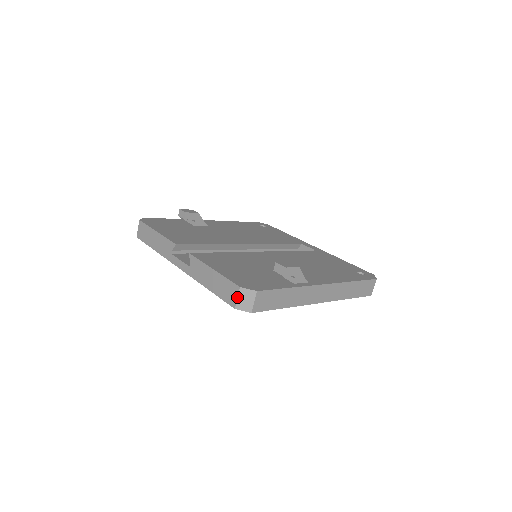
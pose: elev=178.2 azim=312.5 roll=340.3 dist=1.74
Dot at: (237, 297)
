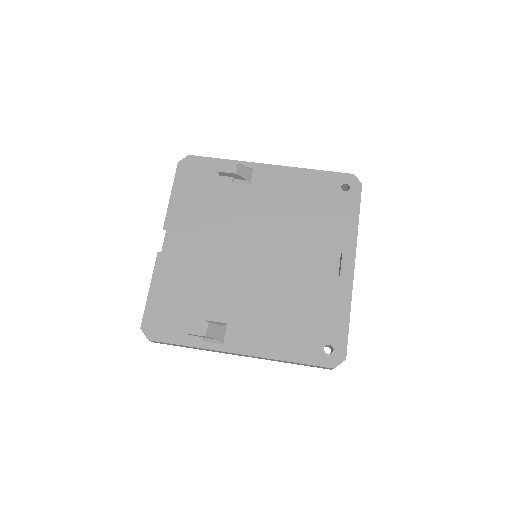
Dot at: occluded
